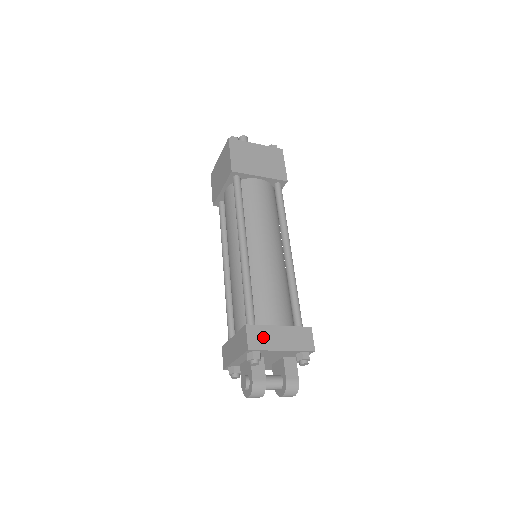
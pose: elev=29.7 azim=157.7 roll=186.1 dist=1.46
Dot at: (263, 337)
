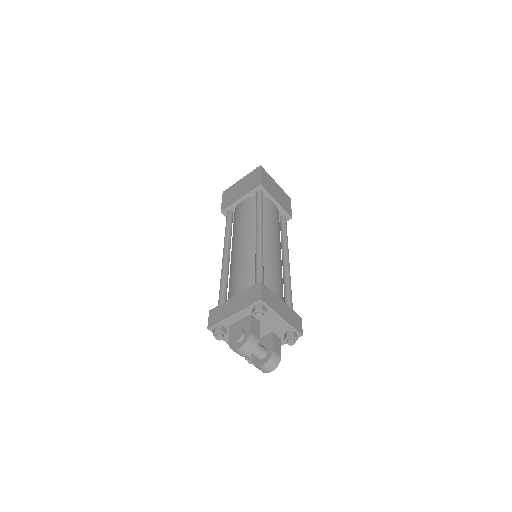
Dot at: (271, 299)
